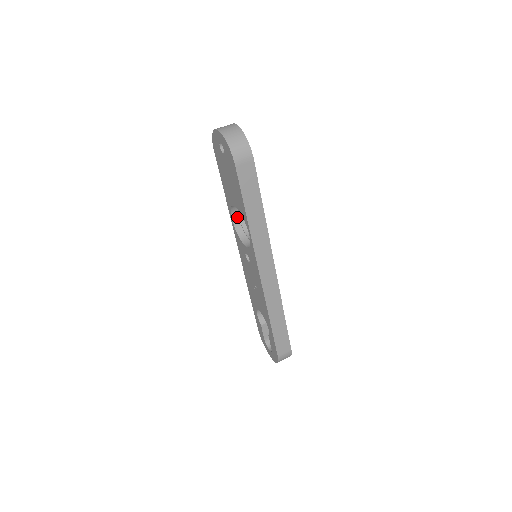
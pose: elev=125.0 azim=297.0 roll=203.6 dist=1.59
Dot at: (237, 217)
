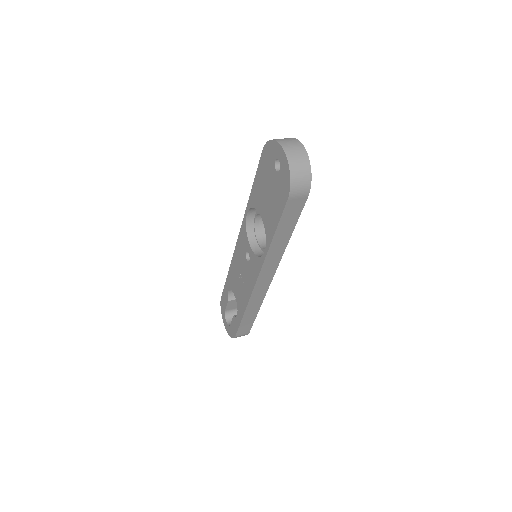
Dot at: (253, 213)
